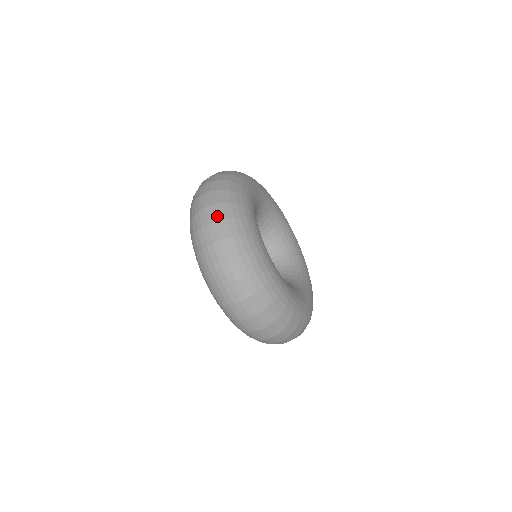
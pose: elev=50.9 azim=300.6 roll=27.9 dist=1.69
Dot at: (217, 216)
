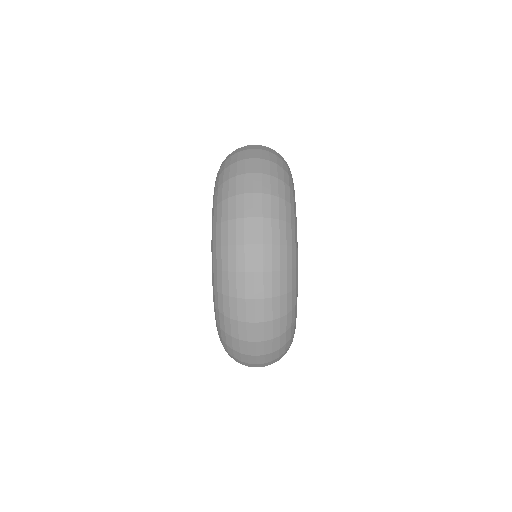
Dot at: (267, 149)
